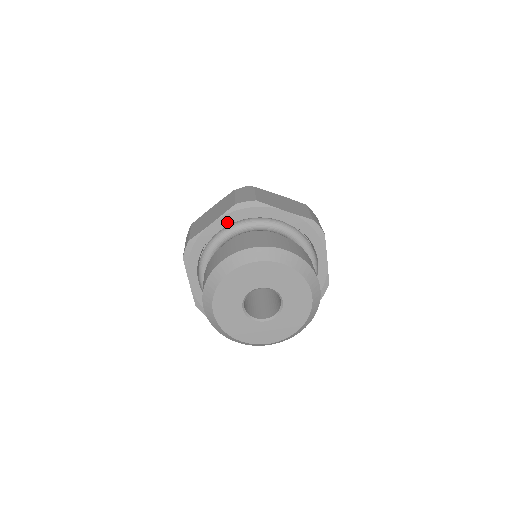
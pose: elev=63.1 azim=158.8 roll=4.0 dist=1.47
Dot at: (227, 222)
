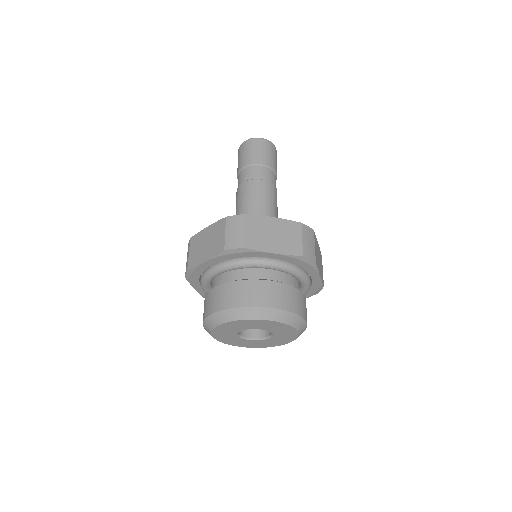
Dot at: (283, 259)
